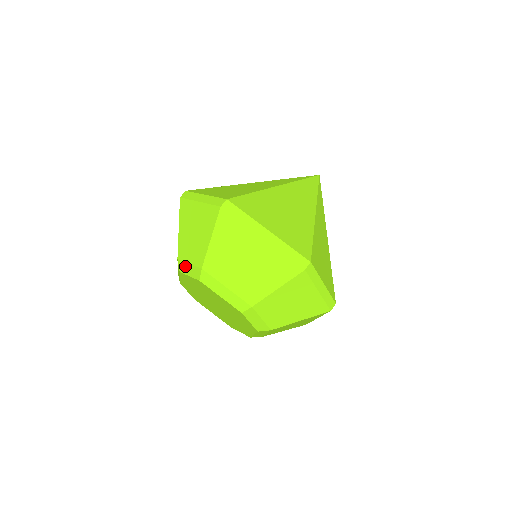
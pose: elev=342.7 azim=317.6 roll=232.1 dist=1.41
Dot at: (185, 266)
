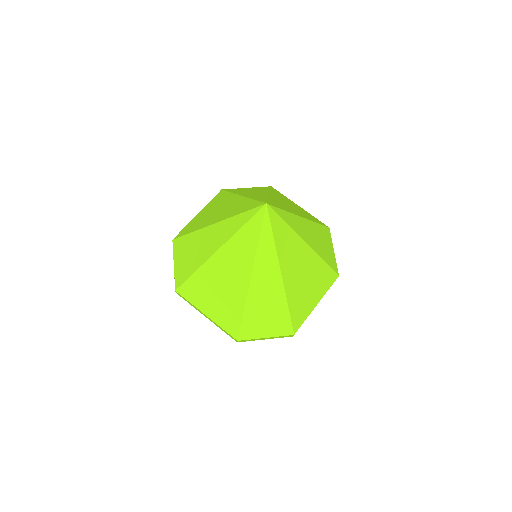
Dot at: occluded
